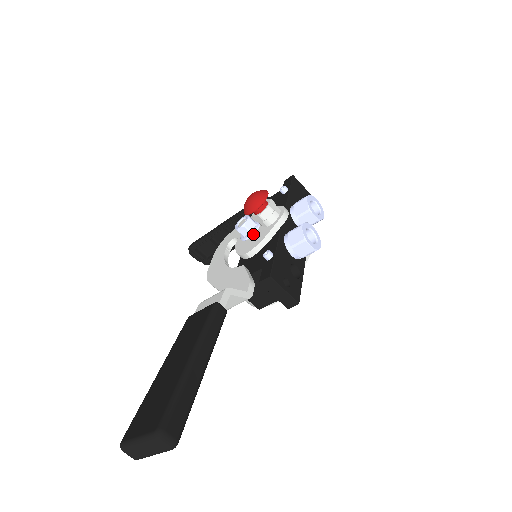
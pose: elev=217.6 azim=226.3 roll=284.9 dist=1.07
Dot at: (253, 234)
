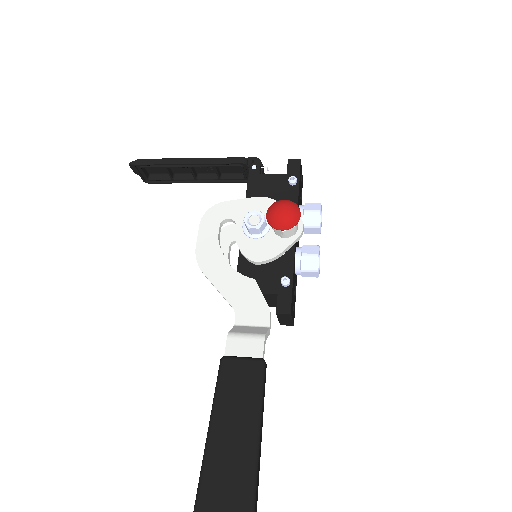
Dot at: (262, 236)
